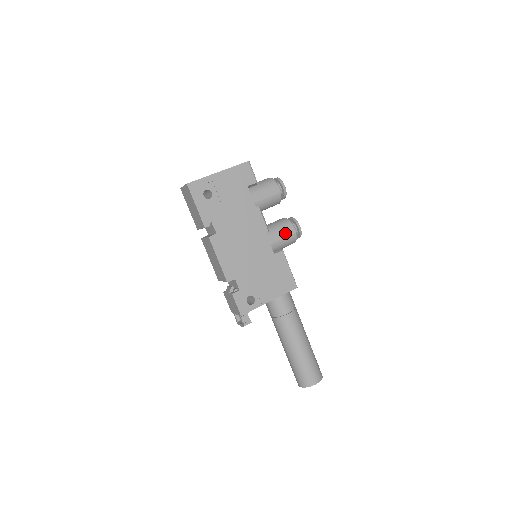
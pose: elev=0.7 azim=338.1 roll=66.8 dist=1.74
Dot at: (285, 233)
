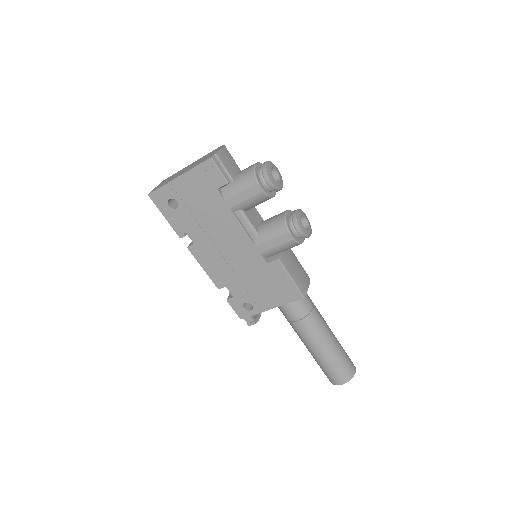
Dot at: (278, 240)
